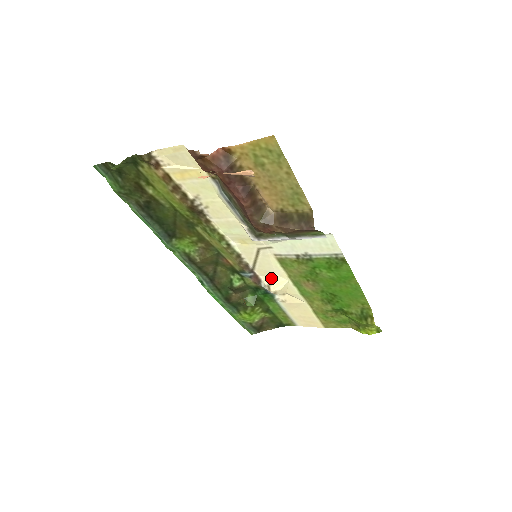
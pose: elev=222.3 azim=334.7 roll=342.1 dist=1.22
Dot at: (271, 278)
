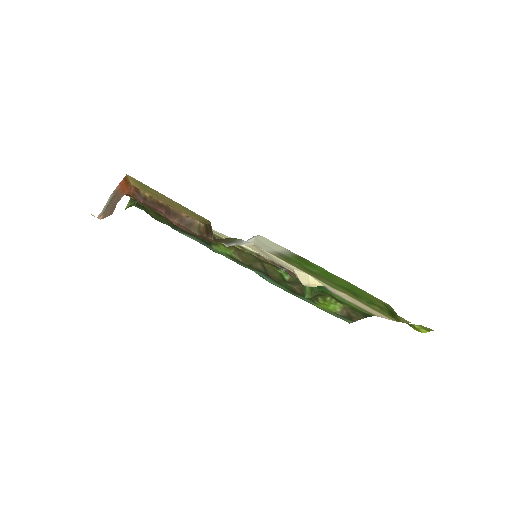
Dot at: (295, 273)
